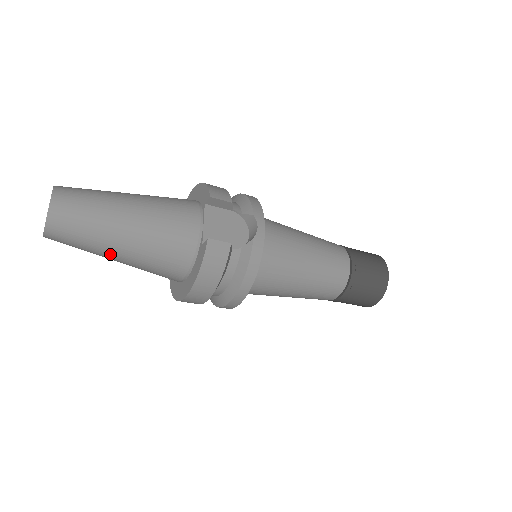
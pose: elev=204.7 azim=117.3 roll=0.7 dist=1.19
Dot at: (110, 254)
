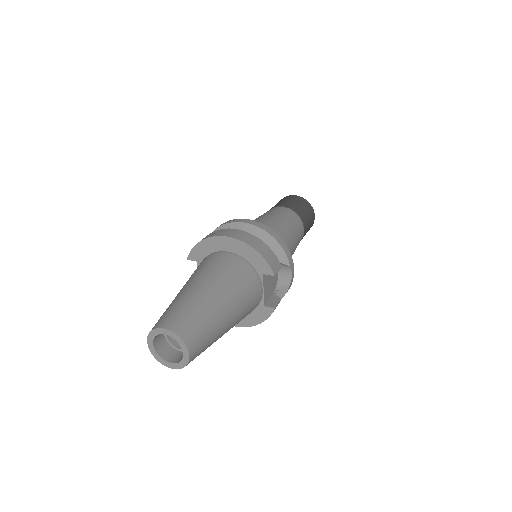
Dot at: occluded
